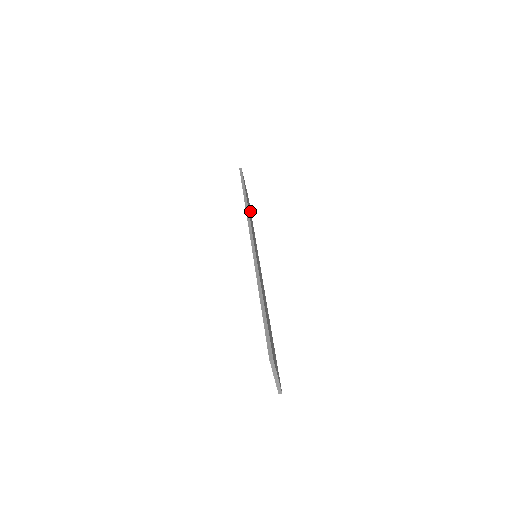
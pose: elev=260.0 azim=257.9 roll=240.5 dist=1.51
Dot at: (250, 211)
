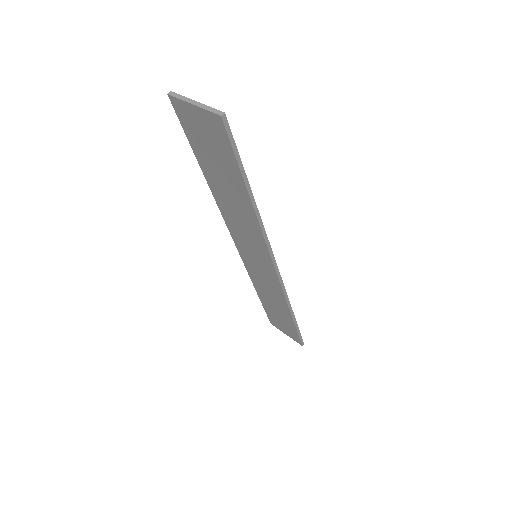
Dot at: occluded
